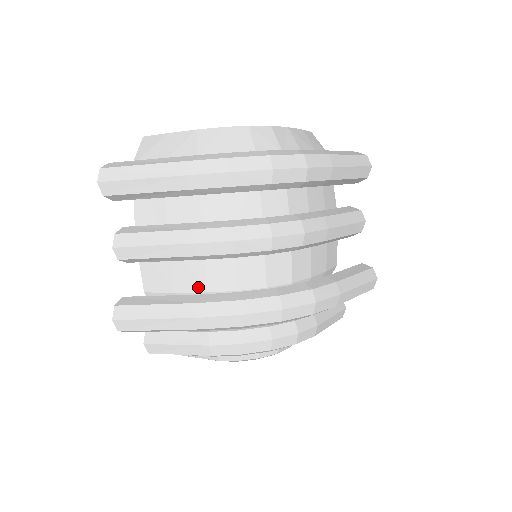
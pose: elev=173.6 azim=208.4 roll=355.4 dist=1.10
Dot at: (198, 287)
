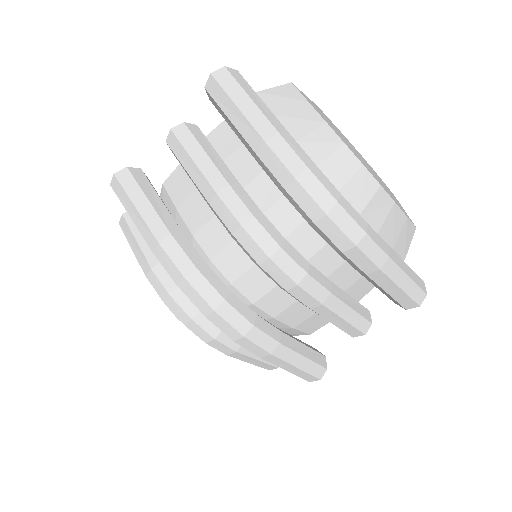
Dot at: (192, 225)
